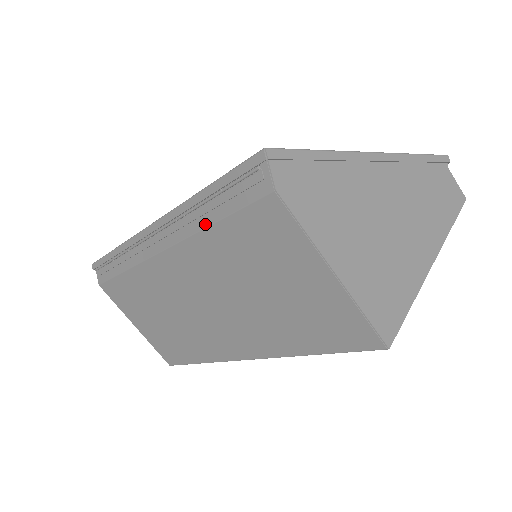
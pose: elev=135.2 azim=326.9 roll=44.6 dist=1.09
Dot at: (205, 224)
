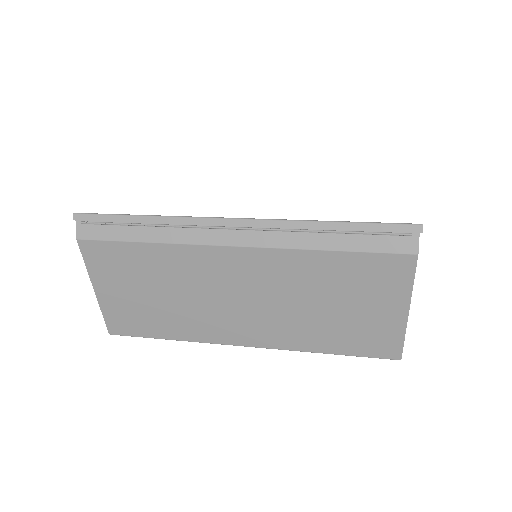
Dot at: (324, 247)
